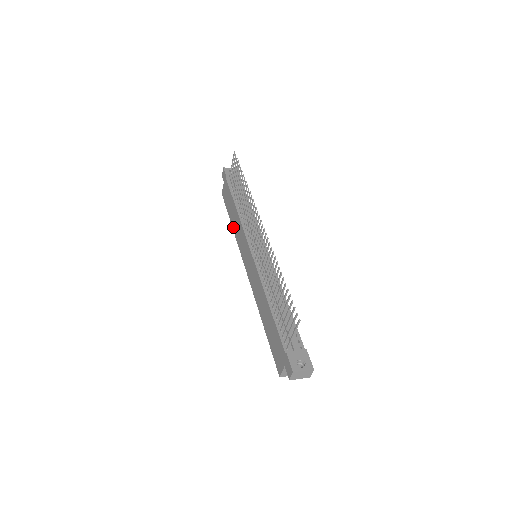
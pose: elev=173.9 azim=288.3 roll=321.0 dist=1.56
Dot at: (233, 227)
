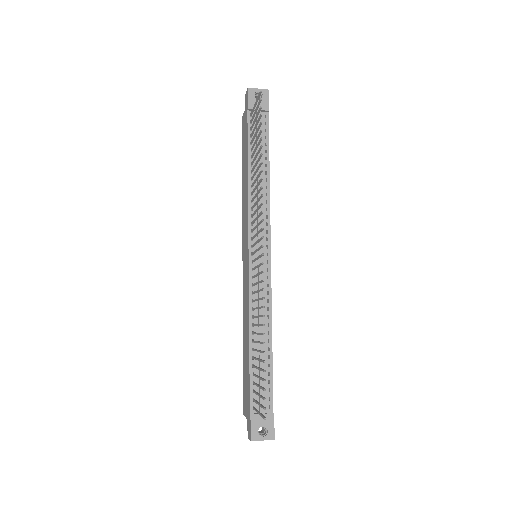
Dot at: (242, 188)
